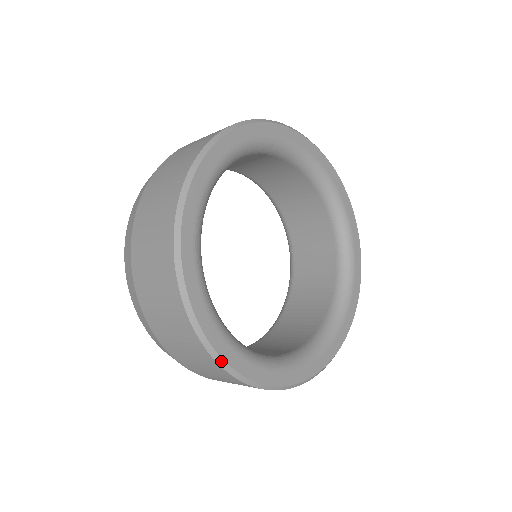
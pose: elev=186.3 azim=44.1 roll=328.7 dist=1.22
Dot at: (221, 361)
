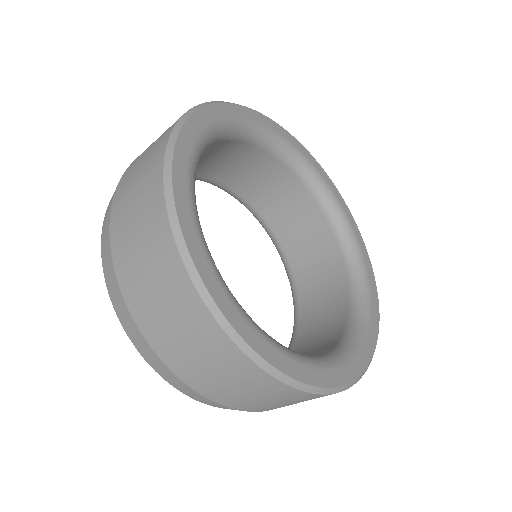
Dot at: (262, 362)
